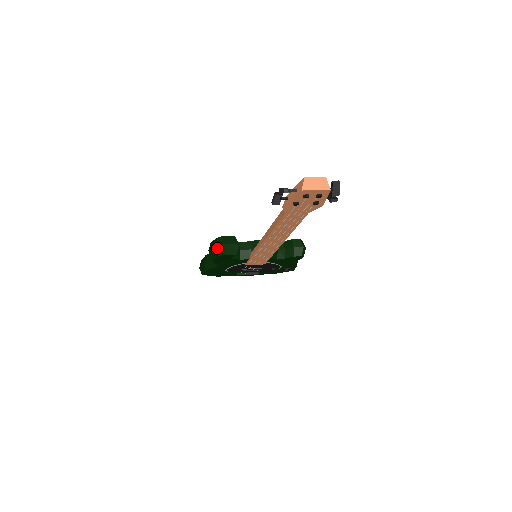
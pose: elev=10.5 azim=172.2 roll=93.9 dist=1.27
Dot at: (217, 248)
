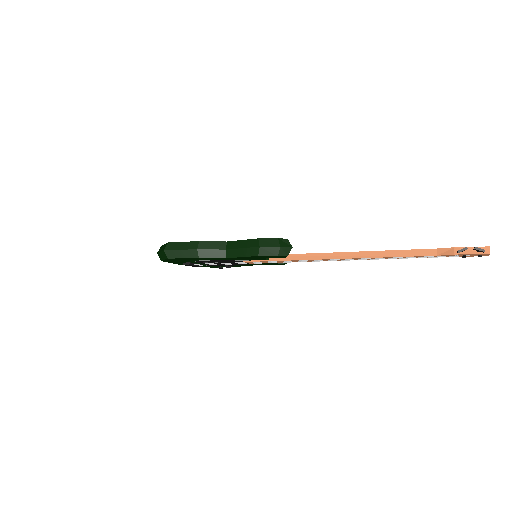
Dot at: (282, 248)
